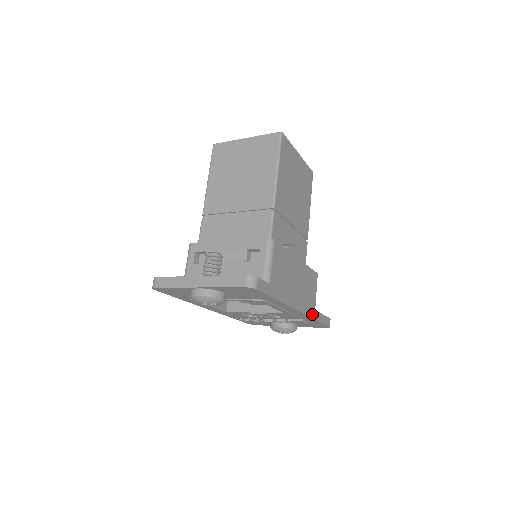
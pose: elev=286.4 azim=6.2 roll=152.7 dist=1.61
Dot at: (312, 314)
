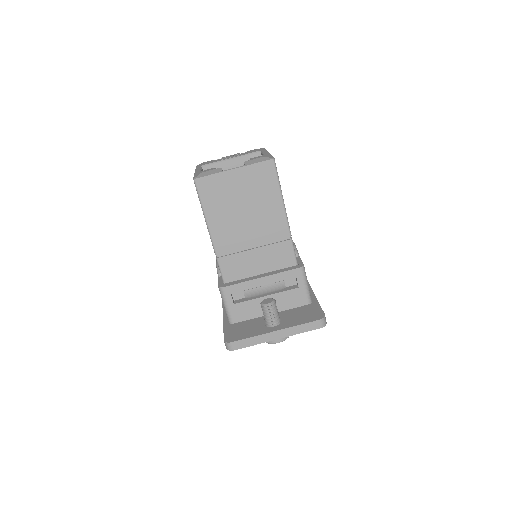
Dot at: occluded
